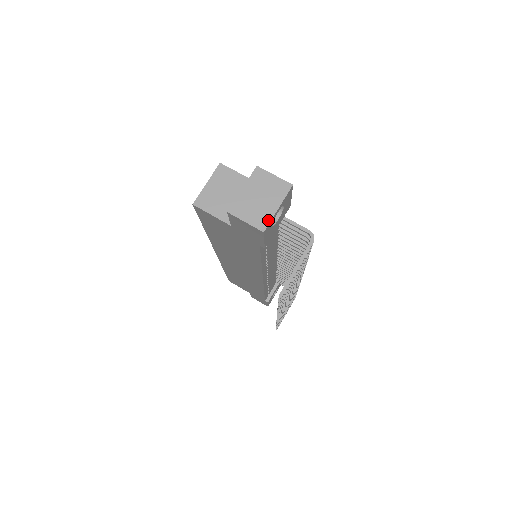
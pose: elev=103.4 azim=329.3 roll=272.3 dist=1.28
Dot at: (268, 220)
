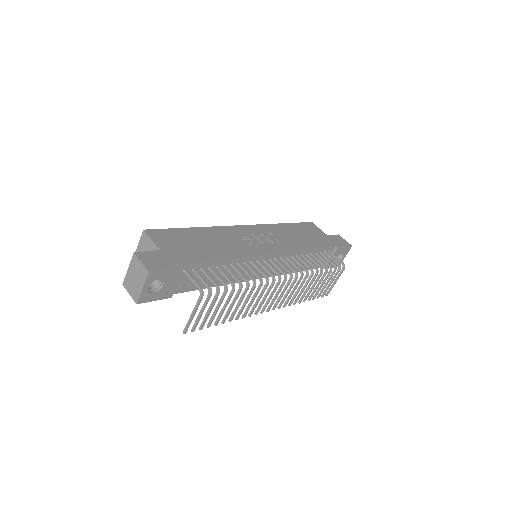
Dot at: (138, 296)
